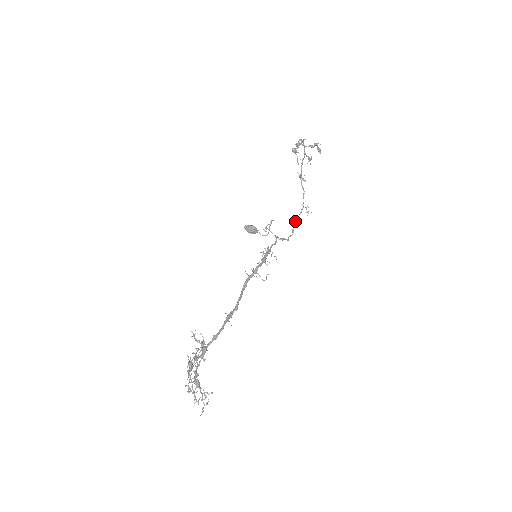
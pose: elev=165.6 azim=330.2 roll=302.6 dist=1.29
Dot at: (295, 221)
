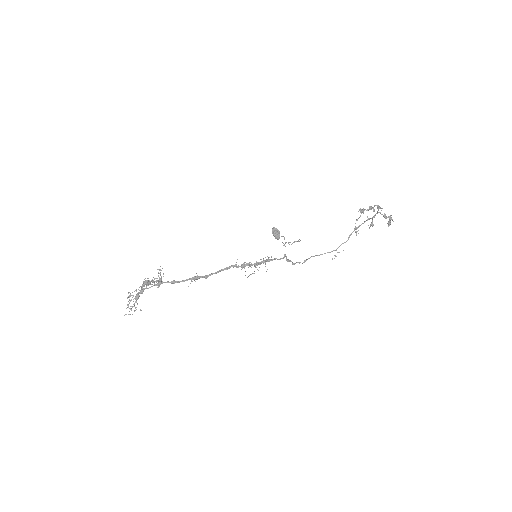
Dot at: (314, 256)
